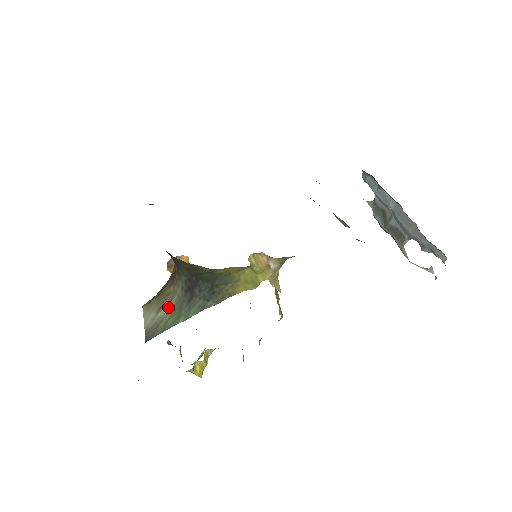
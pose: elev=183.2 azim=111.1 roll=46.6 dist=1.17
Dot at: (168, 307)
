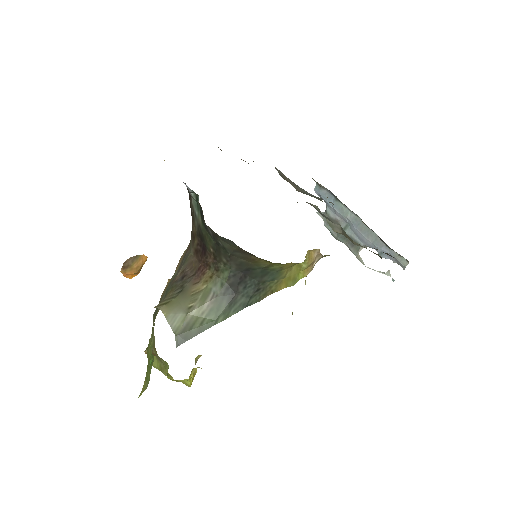
Dot at: (202, 306)
